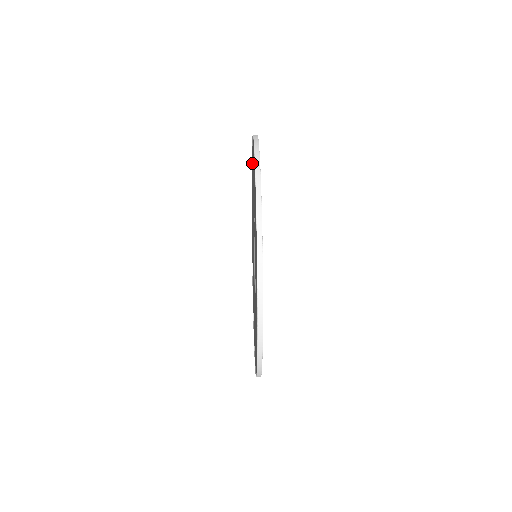
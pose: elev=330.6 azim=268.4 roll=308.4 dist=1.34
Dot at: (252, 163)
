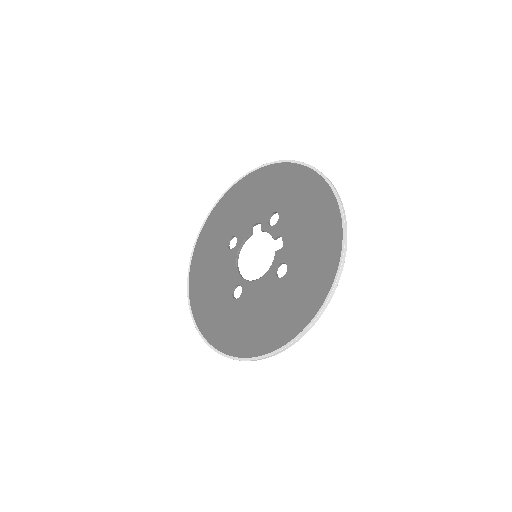
Dot at: (196, 294)
